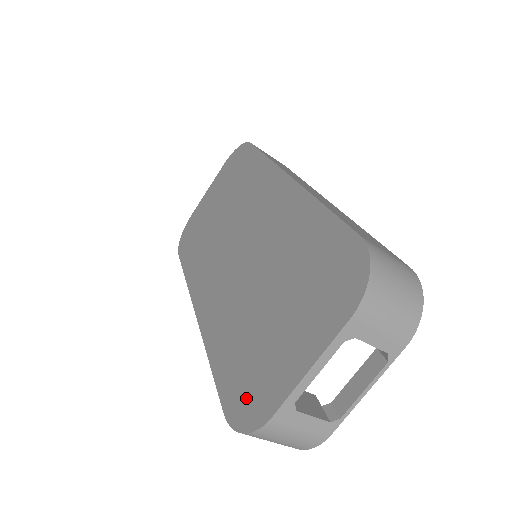
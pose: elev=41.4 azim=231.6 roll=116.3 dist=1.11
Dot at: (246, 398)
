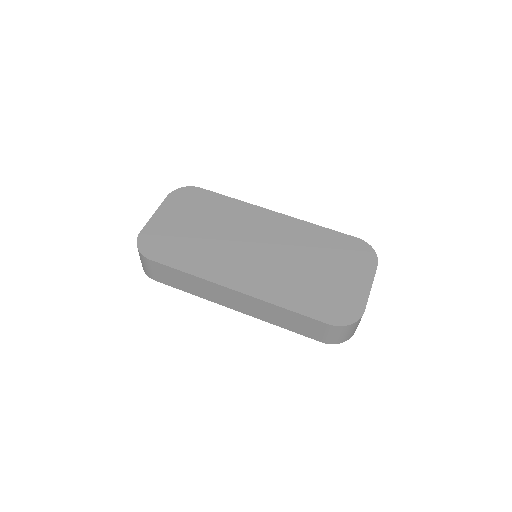
Dot at: (340, 311)
